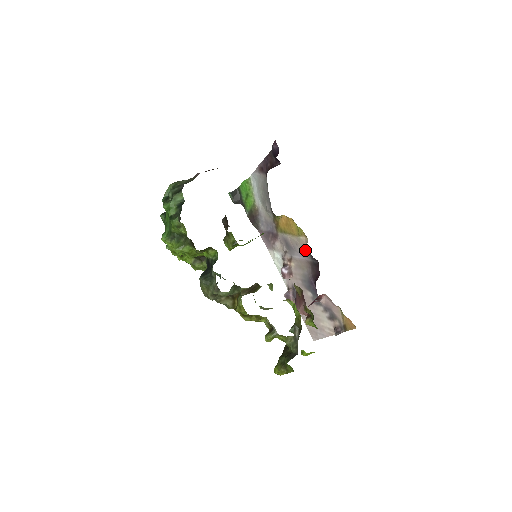
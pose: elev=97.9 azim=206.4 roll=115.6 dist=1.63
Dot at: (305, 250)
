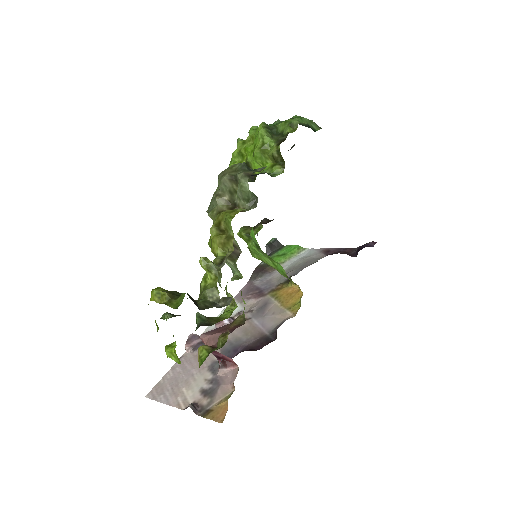
Dot at: (276, 323)
